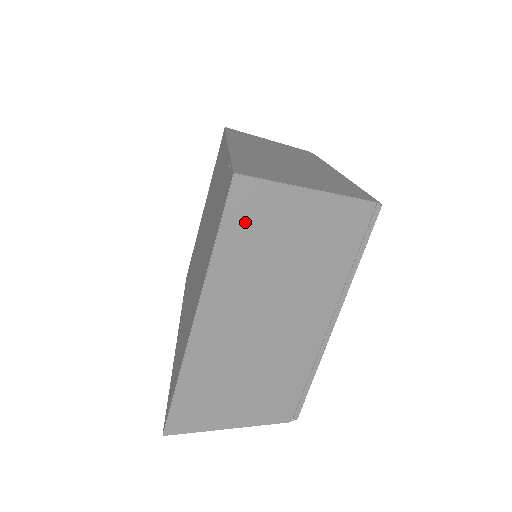
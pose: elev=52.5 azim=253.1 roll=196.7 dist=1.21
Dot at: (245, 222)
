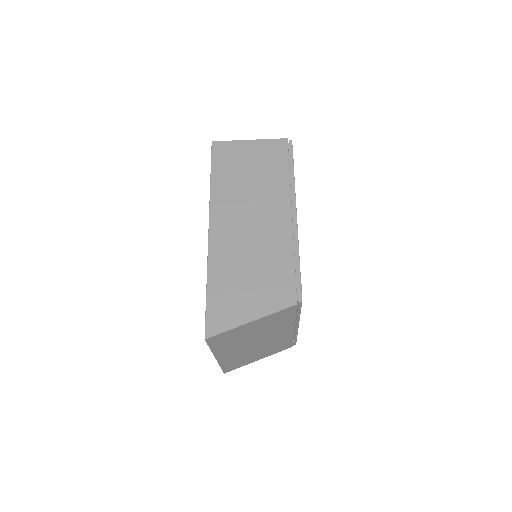
Dot at: (221, 341)
